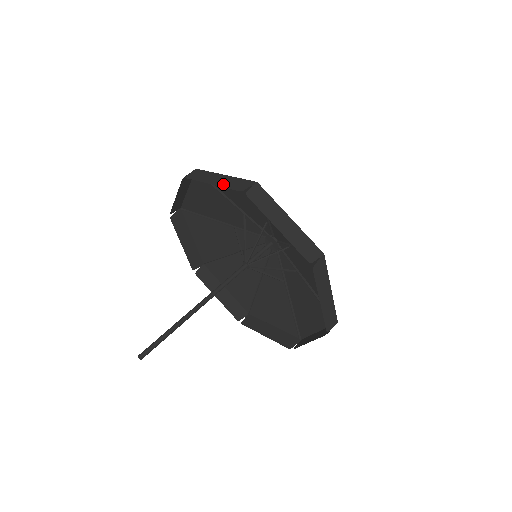
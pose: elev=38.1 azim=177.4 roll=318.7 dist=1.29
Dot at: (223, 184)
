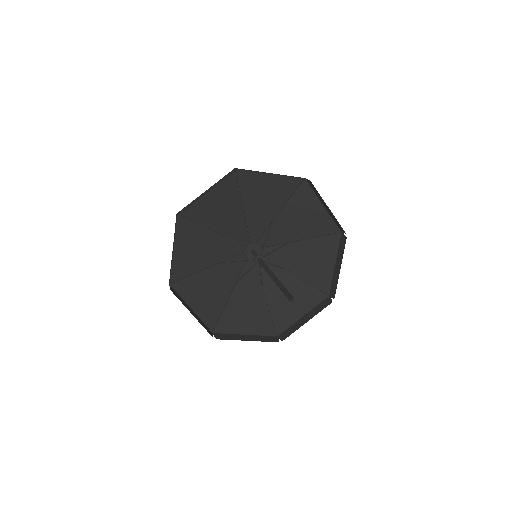
Dot at: (216, 185)
